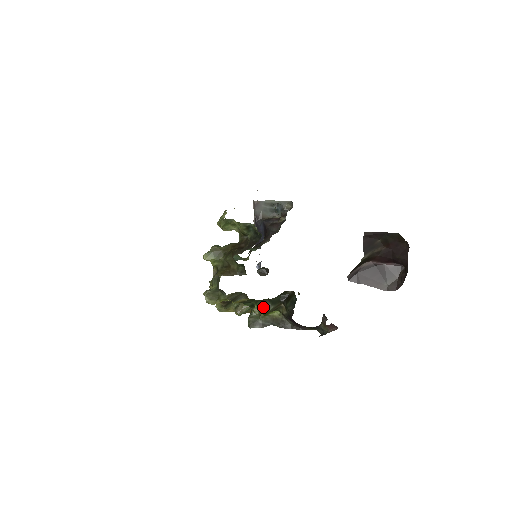
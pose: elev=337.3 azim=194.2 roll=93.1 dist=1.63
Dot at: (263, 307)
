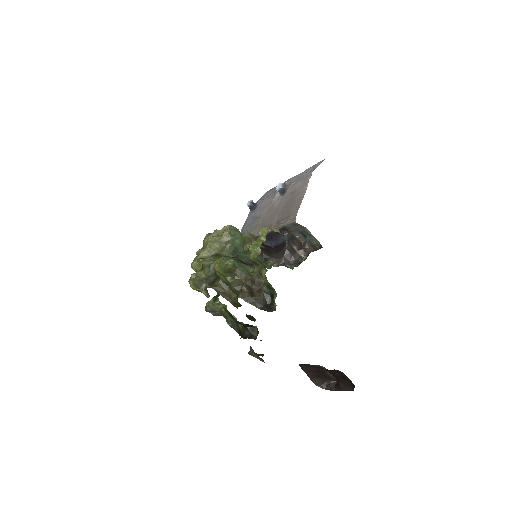
Dot at: (228, 317)
